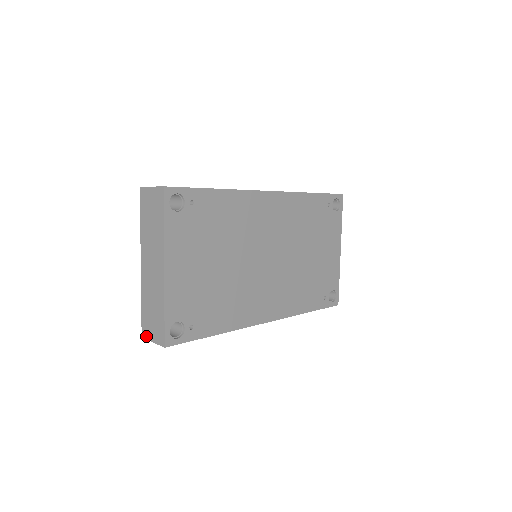
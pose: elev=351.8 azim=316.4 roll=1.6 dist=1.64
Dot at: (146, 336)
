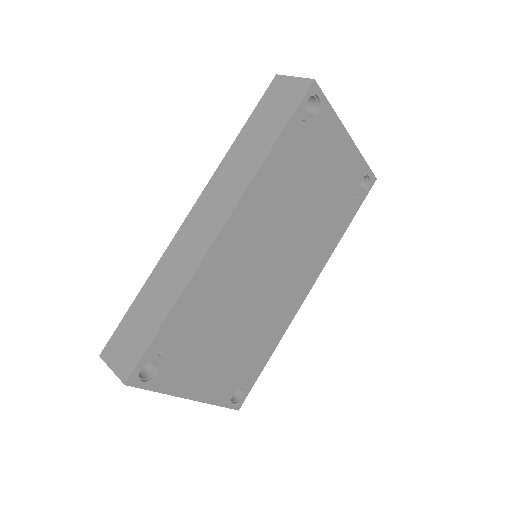
Dot at: occluded
